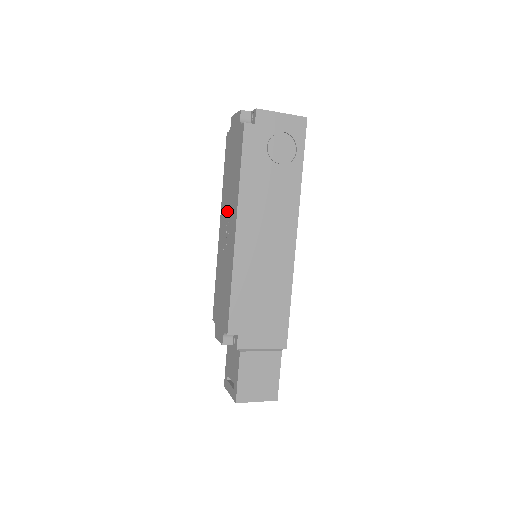
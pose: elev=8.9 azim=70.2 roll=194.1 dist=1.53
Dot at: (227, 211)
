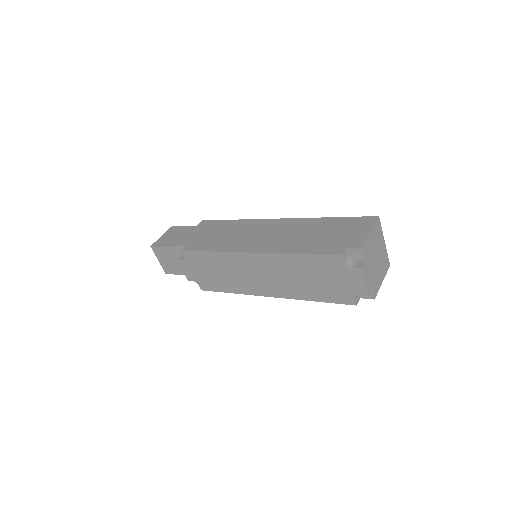
Dot at: (274, 274)
